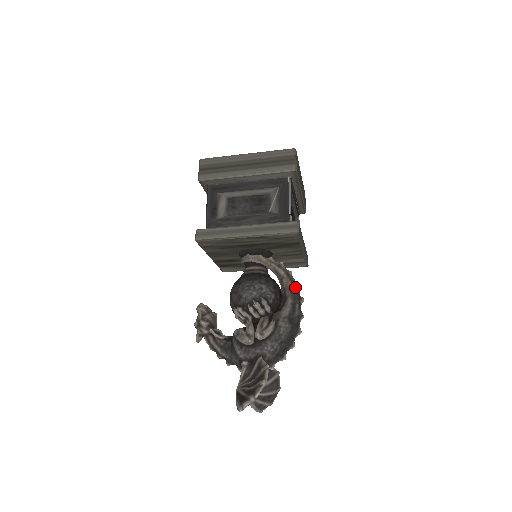
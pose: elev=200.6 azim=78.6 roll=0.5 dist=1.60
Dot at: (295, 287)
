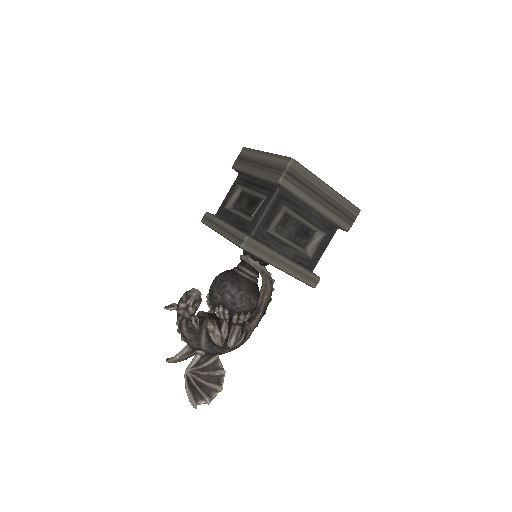
Dot at: occluded
